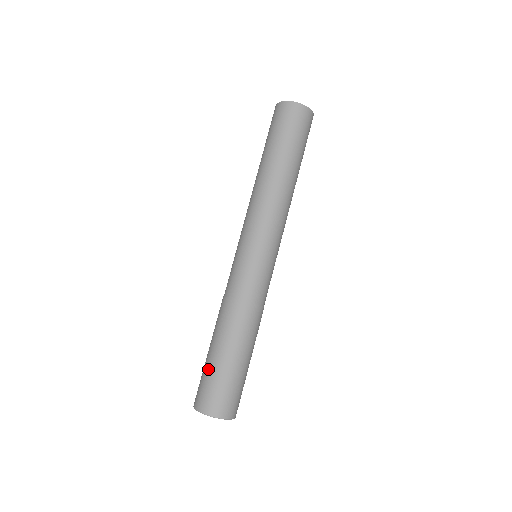
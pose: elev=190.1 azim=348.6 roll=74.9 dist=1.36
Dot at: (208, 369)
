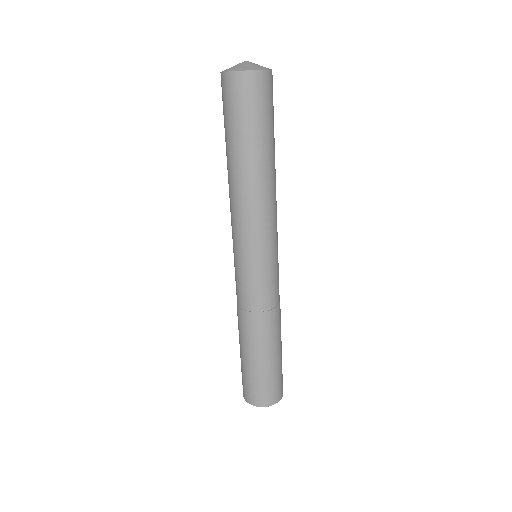
Dot at: (246, 372)
